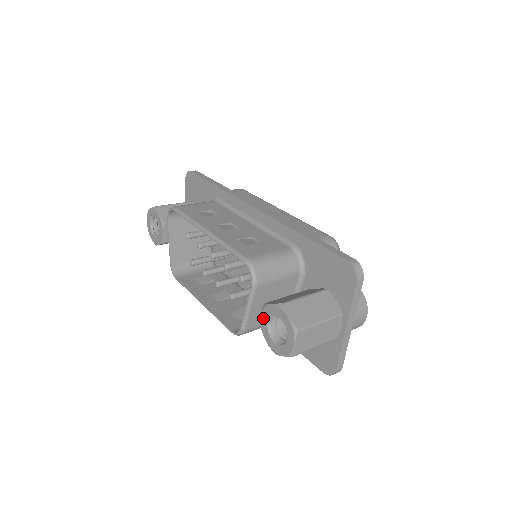
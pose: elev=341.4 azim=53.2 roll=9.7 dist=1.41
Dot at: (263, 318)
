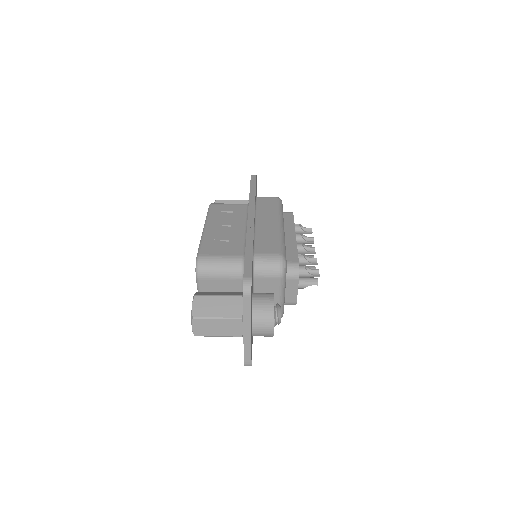
Dot at: occluded
